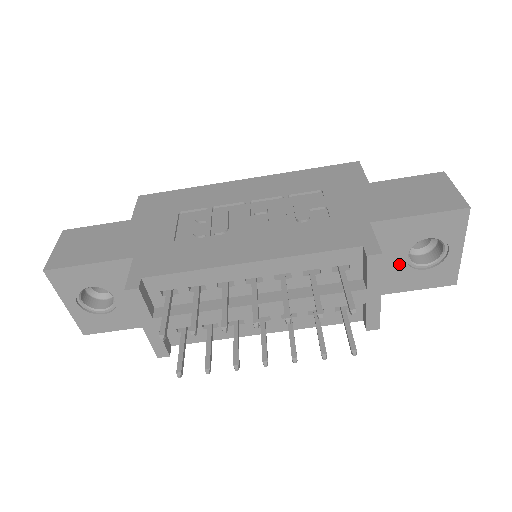
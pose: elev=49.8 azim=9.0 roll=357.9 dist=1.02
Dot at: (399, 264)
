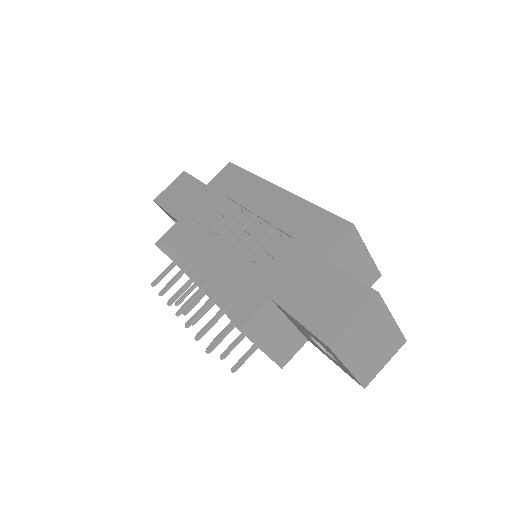
Dot at: occluded
